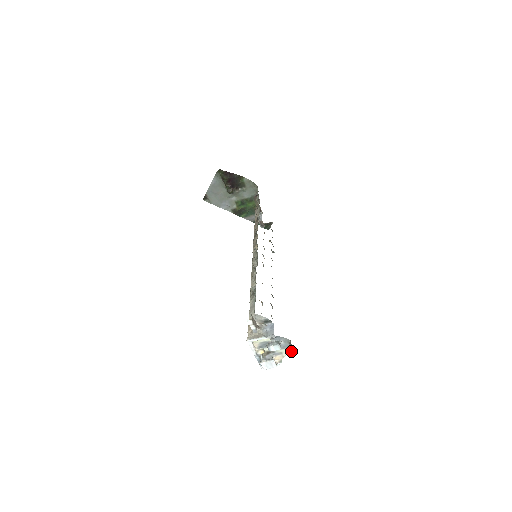
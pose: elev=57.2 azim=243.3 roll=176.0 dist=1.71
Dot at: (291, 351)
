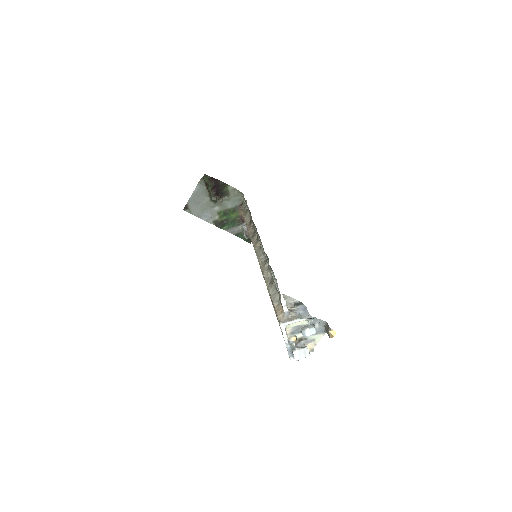
Dot at: (329, 333)
